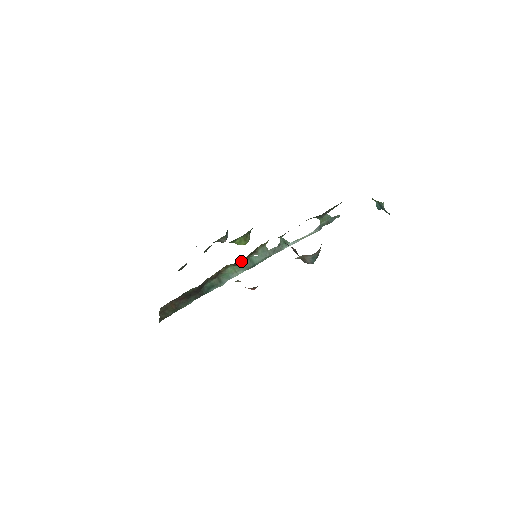
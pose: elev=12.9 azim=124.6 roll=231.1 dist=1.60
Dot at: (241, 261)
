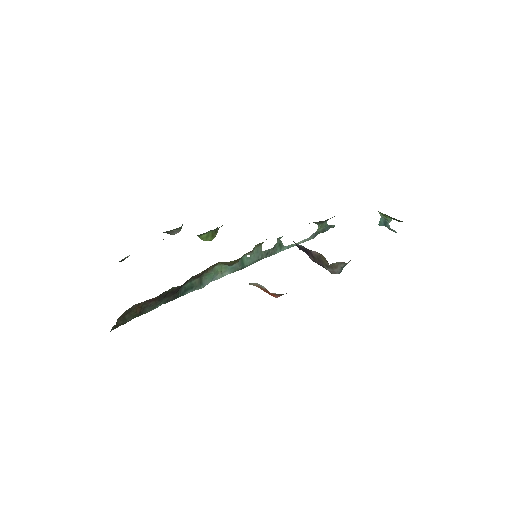
Dot at: (237, 260)
